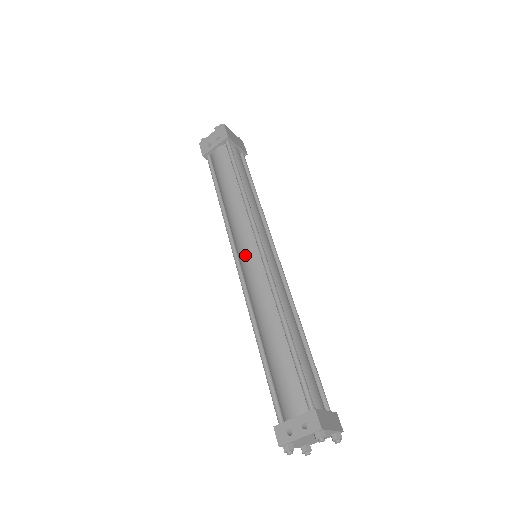
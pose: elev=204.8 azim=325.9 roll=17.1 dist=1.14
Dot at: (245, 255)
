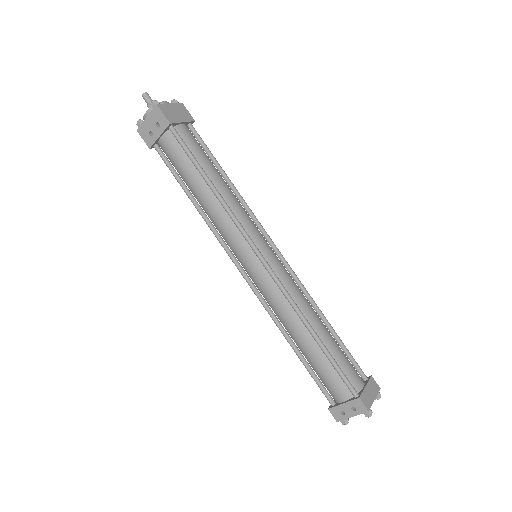
Dot at: (248, 267)
